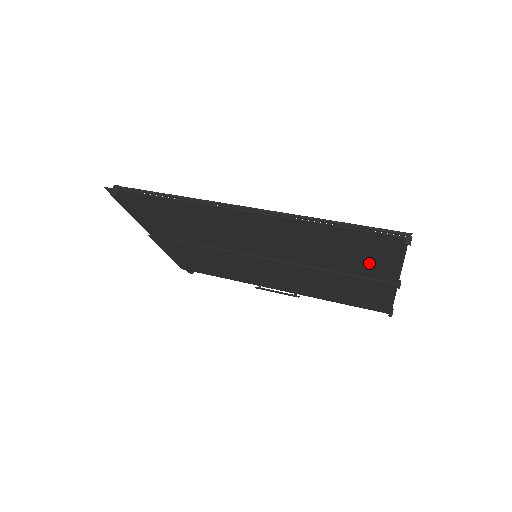
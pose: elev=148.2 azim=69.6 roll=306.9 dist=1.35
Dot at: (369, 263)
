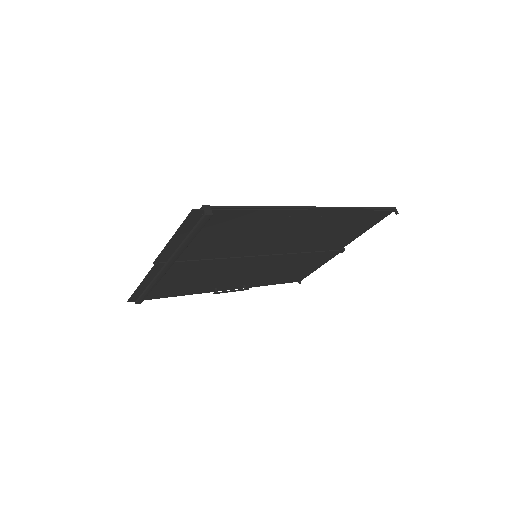
Dot at: (344, 237)
